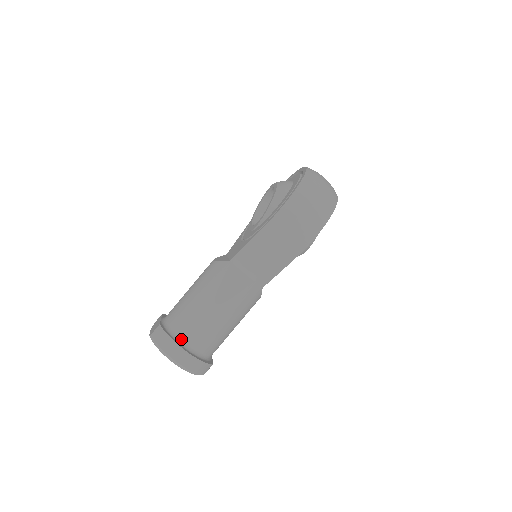
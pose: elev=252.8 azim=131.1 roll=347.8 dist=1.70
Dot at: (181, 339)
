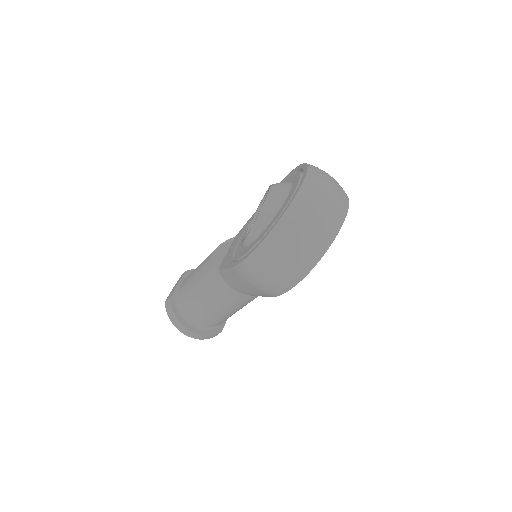
Dot at: (186, 316)
